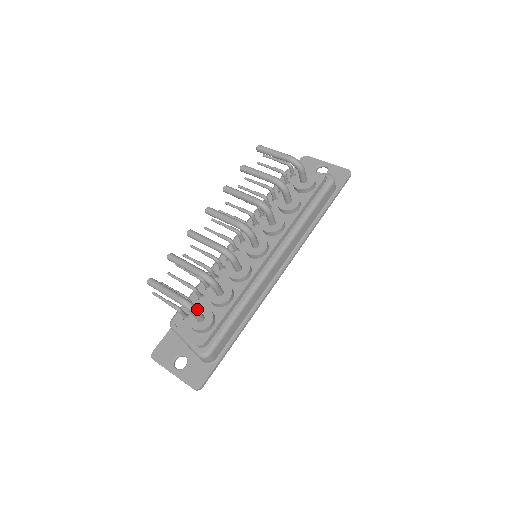
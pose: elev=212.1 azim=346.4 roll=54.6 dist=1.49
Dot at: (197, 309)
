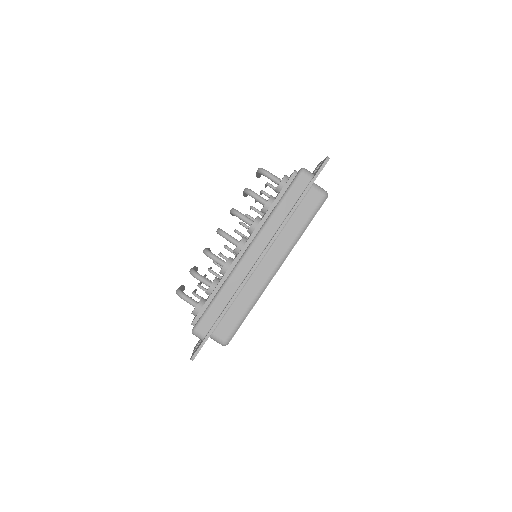
Dot at: (185, 295)
